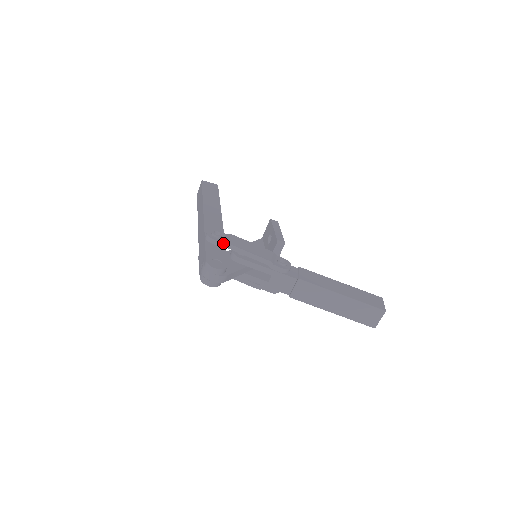
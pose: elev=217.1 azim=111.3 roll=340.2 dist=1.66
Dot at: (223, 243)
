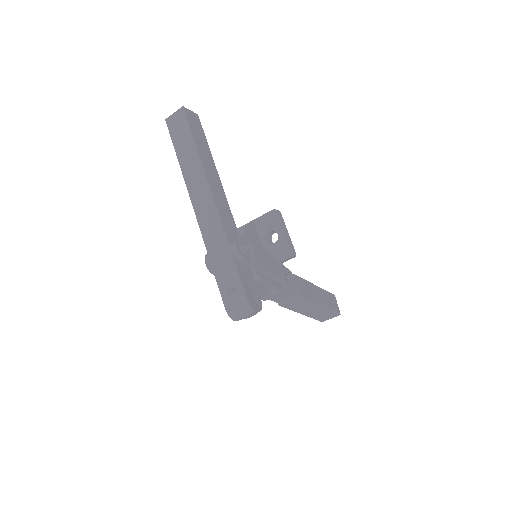
Dot at: (252, 264)
